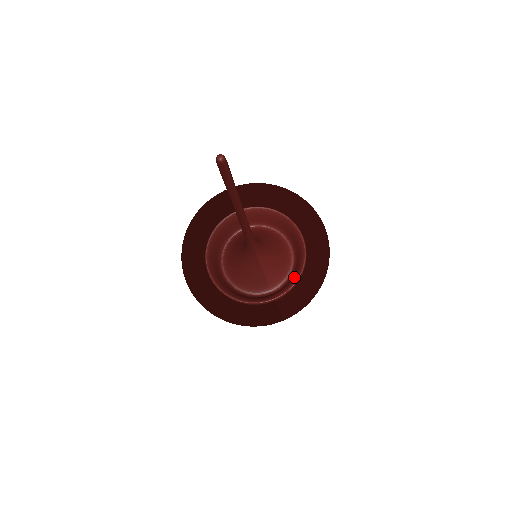
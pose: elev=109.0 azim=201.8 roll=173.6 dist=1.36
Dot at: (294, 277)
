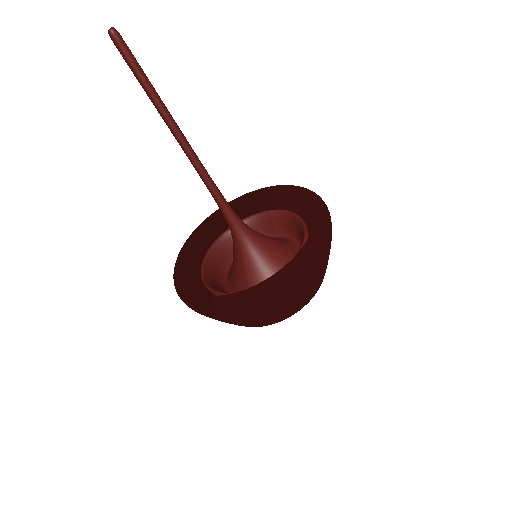
Dot at: occluded
